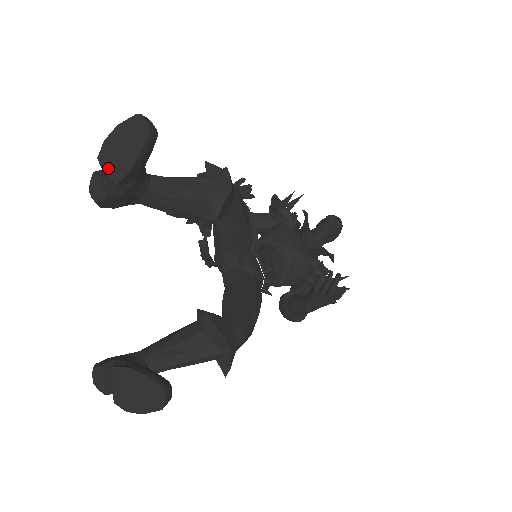
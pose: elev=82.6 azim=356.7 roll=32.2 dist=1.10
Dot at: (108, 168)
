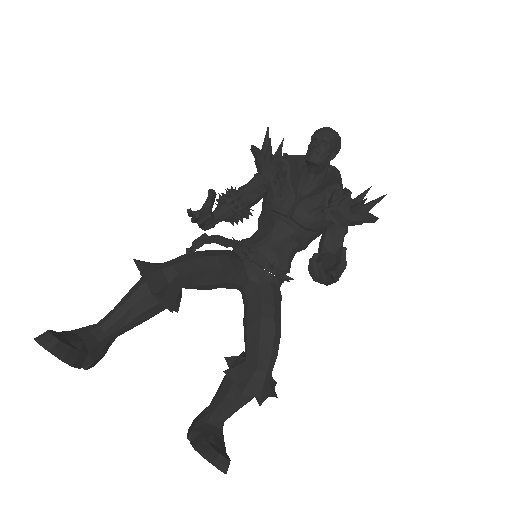
Dot at: occluded
